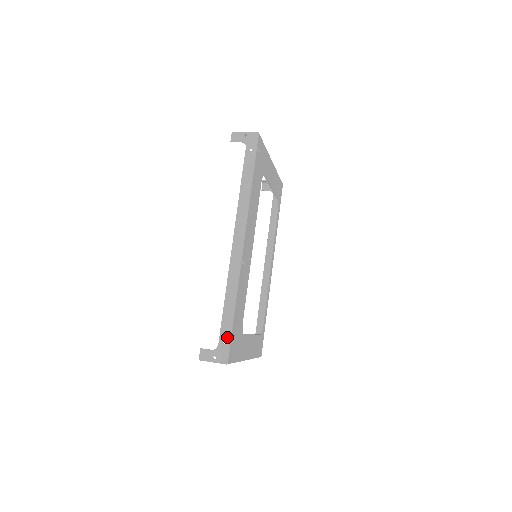
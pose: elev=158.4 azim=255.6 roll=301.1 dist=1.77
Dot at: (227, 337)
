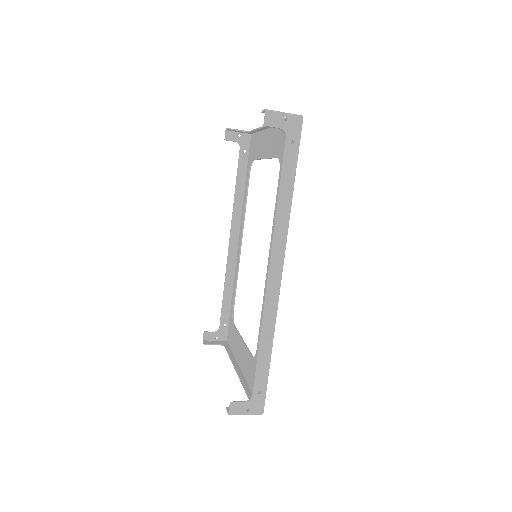
Dot at: (263, 386)
